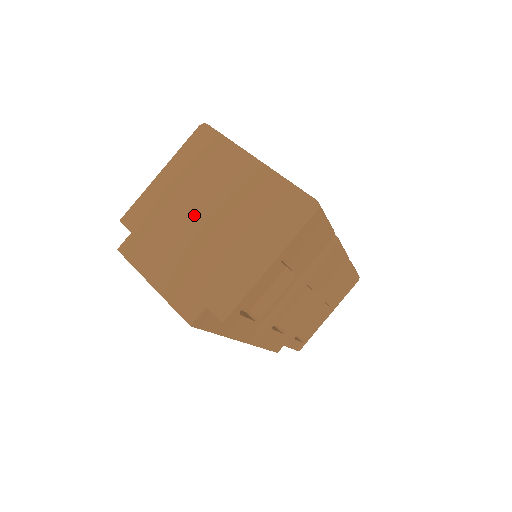
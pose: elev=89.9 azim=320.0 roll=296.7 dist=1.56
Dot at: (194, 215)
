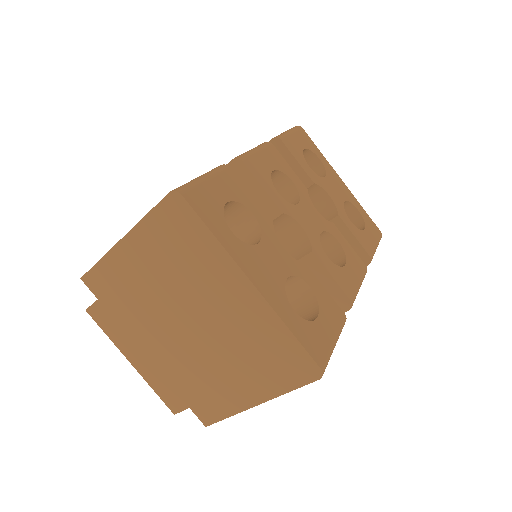
Dot at: (171, 315)
